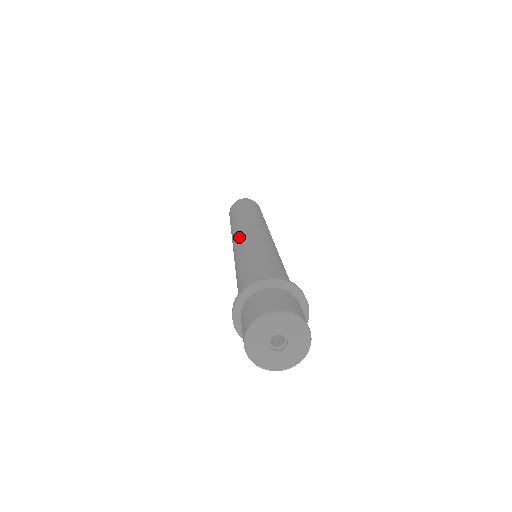
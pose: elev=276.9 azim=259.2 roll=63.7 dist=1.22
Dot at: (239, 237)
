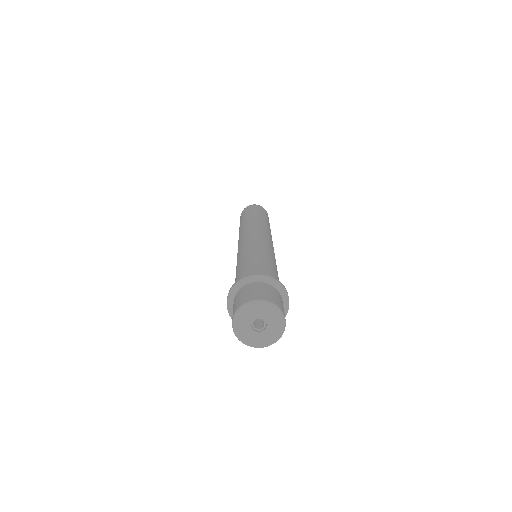
Dot at: (246, 237)
